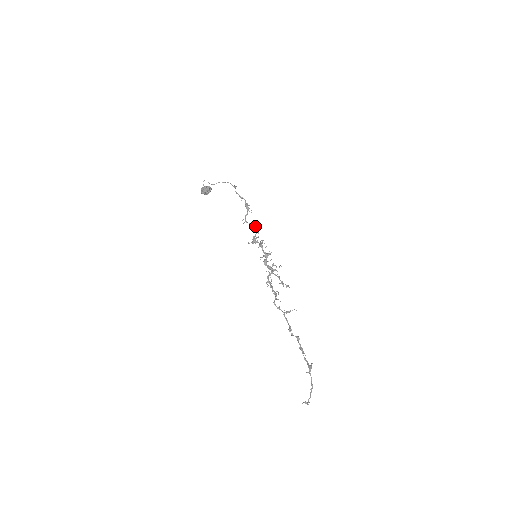
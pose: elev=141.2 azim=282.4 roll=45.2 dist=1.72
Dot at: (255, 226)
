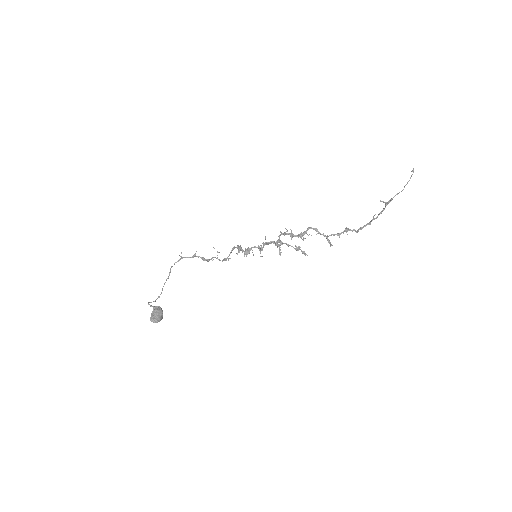
Dot at: occluded
